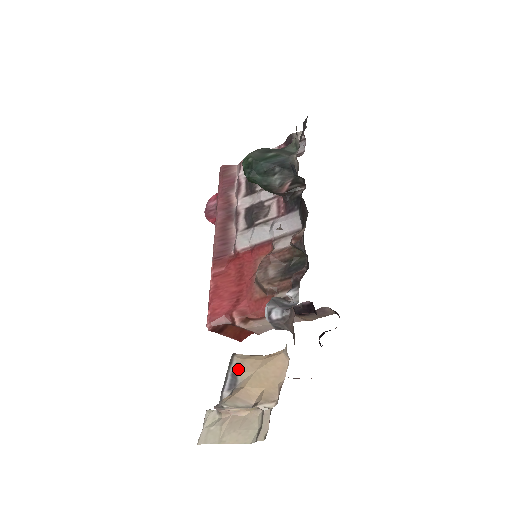
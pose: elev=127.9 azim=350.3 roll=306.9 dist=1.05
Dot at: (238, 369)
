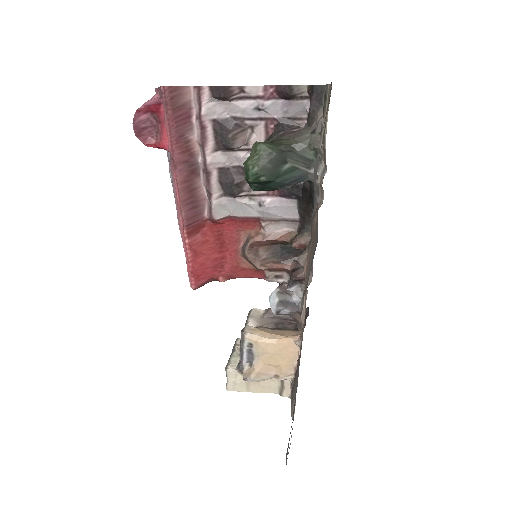
Dot at: (253, 348)
